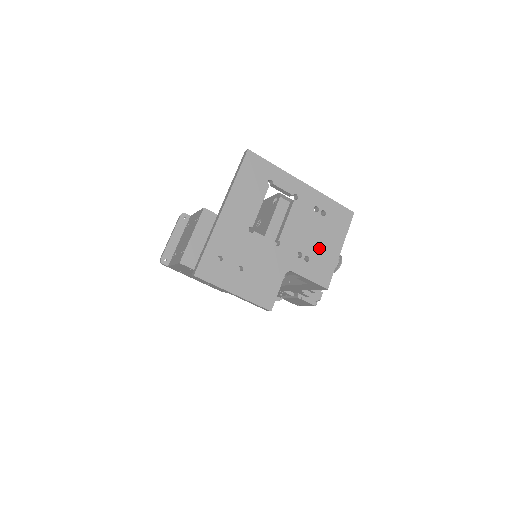
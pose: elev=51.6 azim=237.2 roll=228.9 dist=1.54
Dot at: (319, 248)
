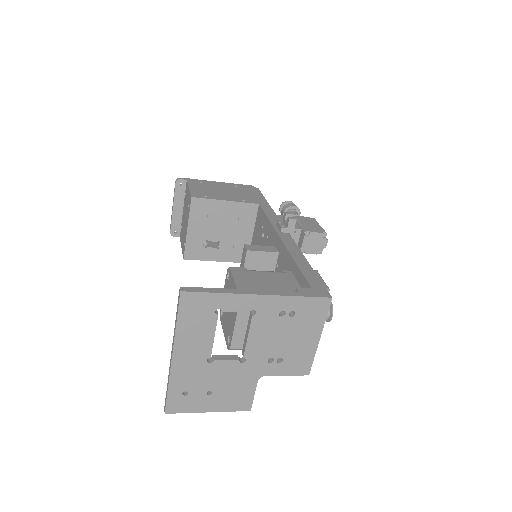
Dot at: (292, 346)
